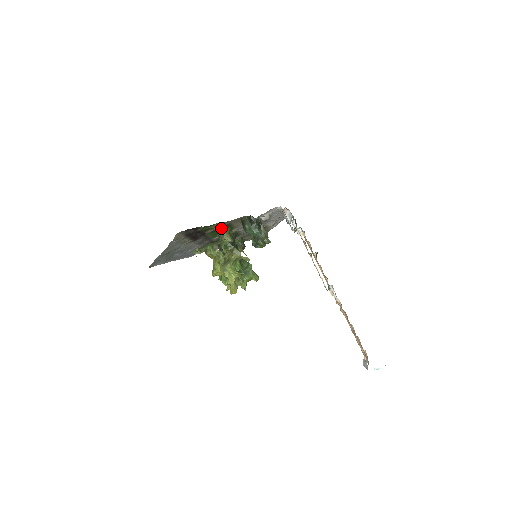
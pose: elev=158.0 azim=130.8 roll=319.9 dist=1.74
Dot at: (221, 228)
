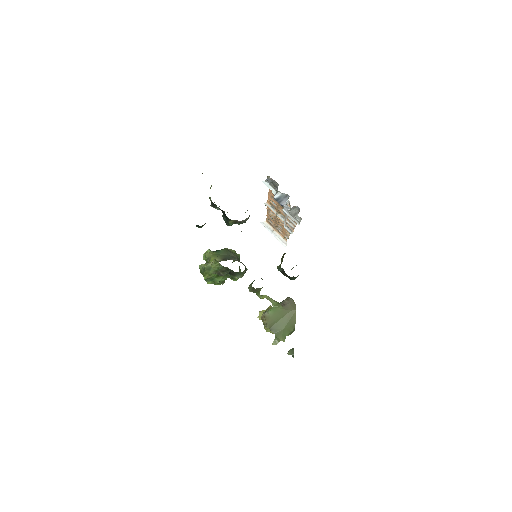
Dot at: occluded
